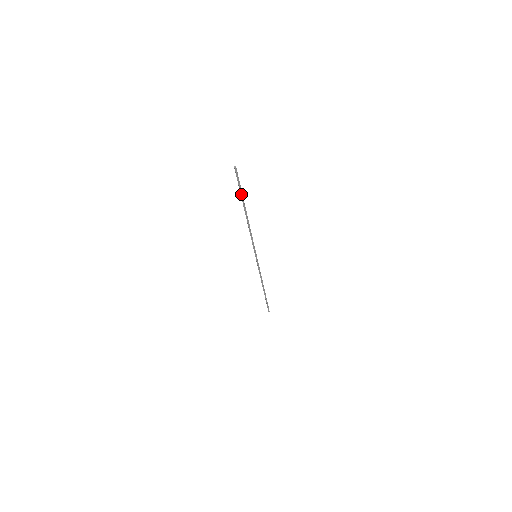
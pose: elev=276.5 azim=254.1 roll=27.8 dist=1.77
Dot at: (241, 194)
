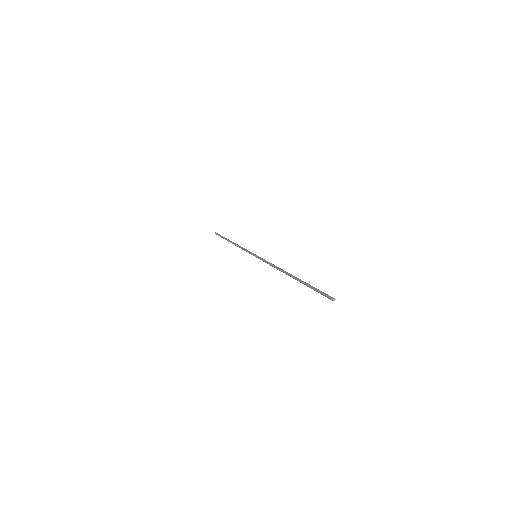
Dot at: (308, 286)
